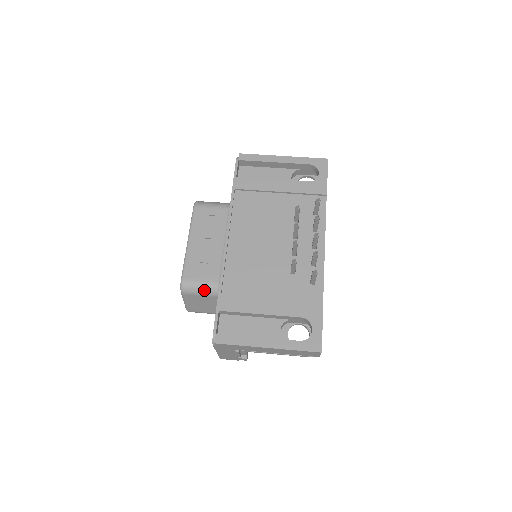
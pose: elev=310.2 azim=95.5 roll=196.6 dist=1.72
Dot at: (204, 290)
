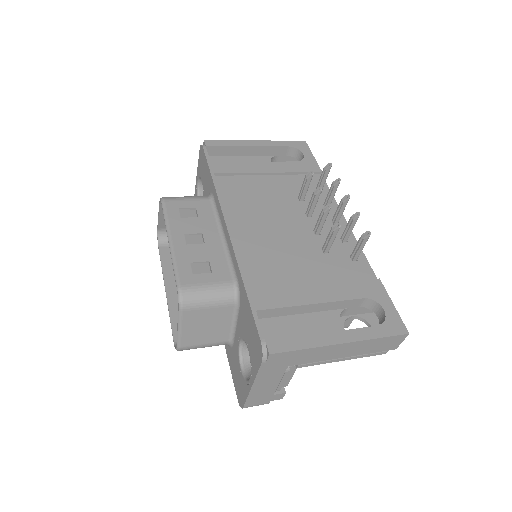
Dot at: (215, 297)
